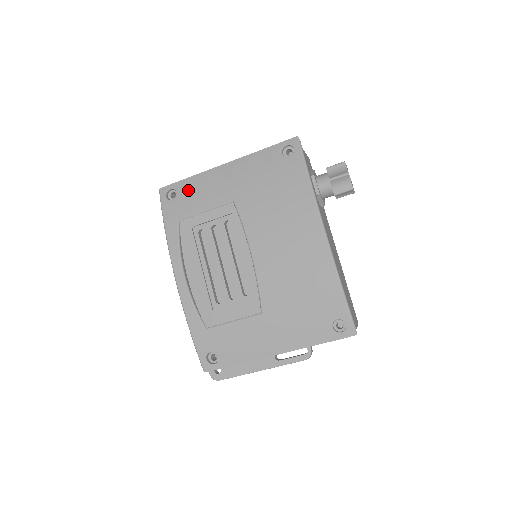
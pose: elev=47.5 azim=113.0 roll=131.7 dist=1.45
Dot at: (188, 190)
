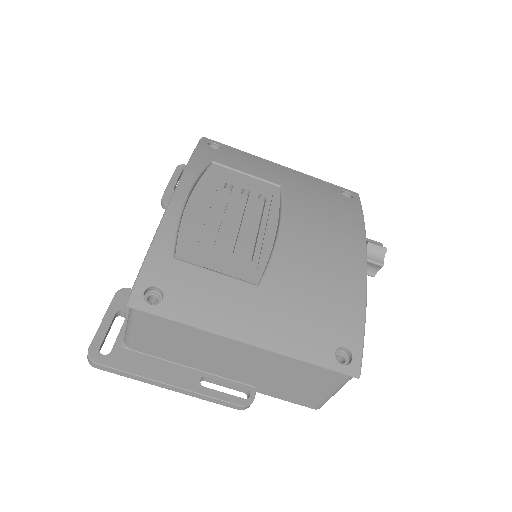
Dot at: (235, 154)
